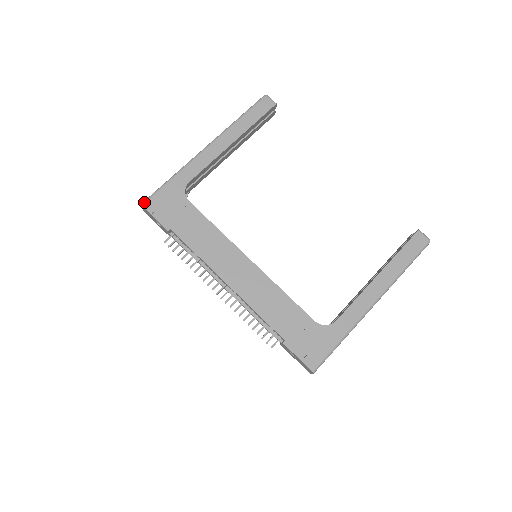
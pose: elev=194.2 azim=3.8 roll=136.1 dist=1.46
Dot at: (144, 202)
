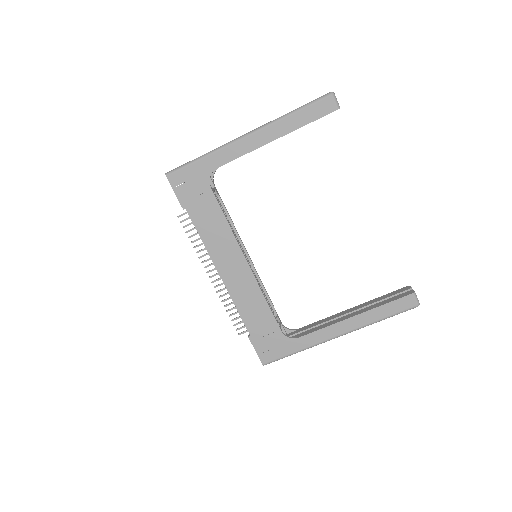
Dot at: (169, 173)
